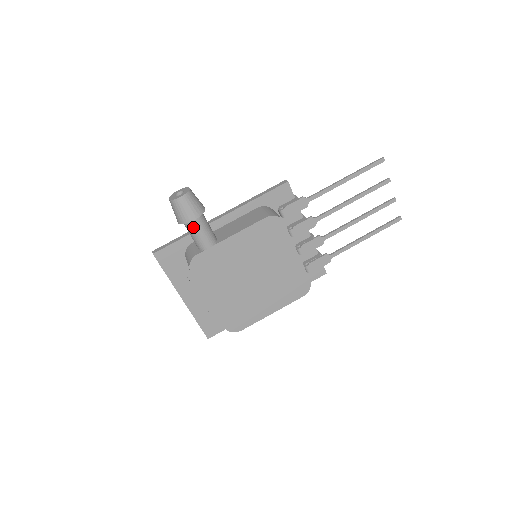
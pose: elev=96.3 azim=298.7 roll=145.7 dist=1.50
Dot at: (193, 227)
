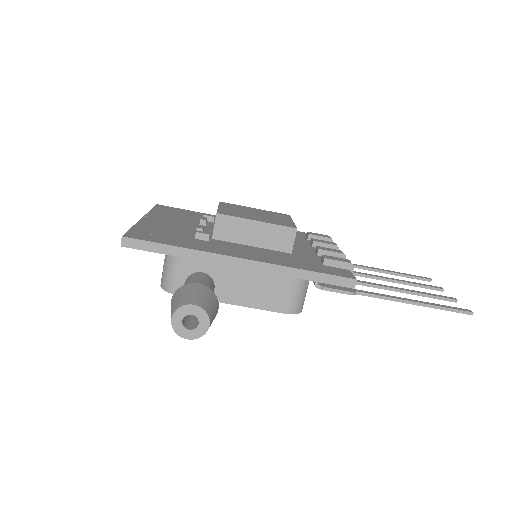
Dot at: occluded
